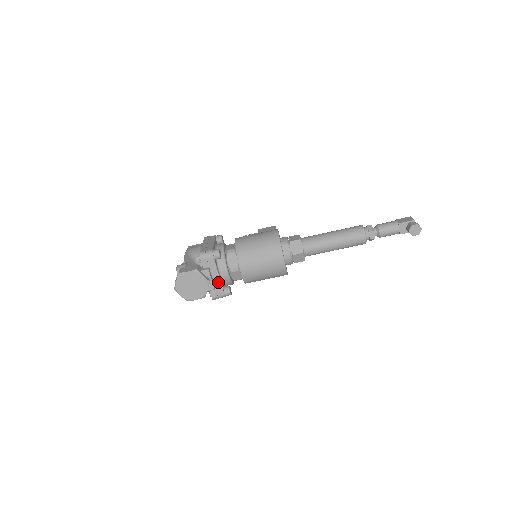
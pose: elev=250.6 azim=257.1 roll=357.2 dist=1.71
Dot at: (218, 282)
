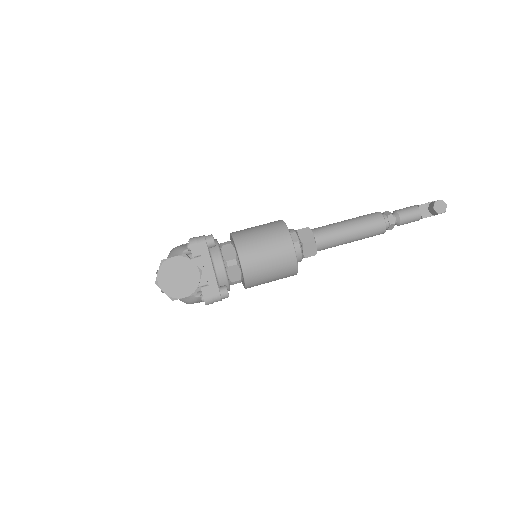
Dot at: (212, 277)
